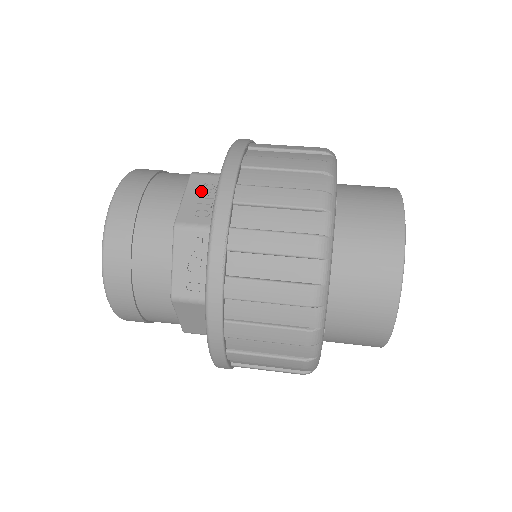
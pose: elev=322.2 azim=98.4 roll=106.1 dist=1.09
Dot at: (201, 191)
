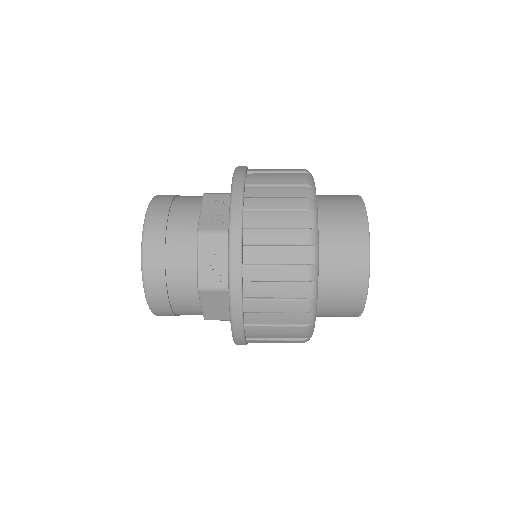
Dot at: (214, 206)
